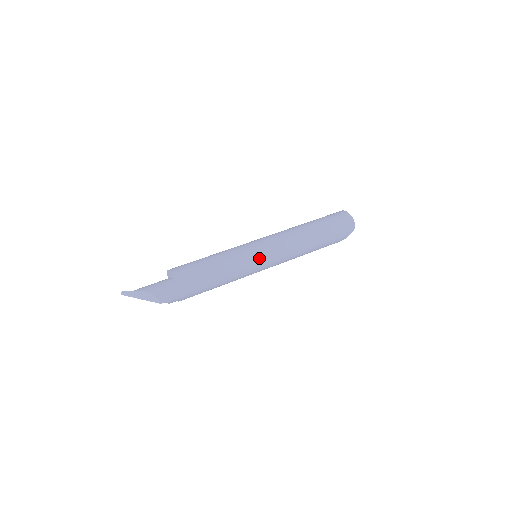
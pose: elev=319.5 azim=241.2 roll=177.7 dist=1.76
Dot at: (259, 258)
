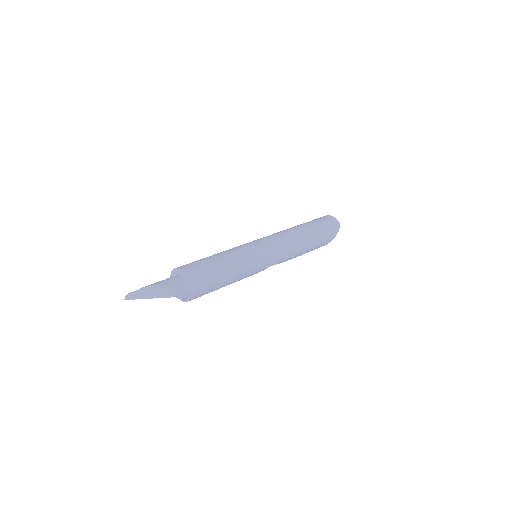
Dot at: (261, 251)
